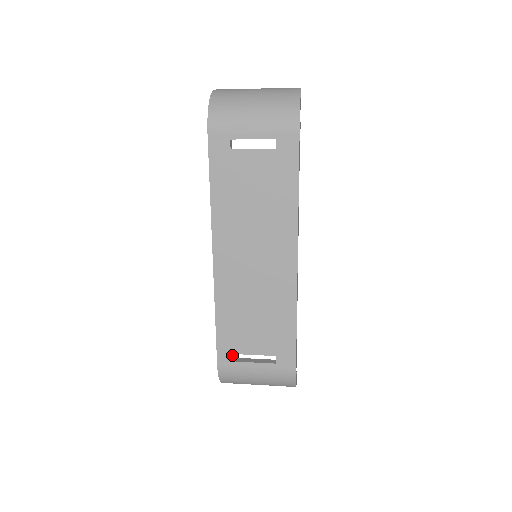
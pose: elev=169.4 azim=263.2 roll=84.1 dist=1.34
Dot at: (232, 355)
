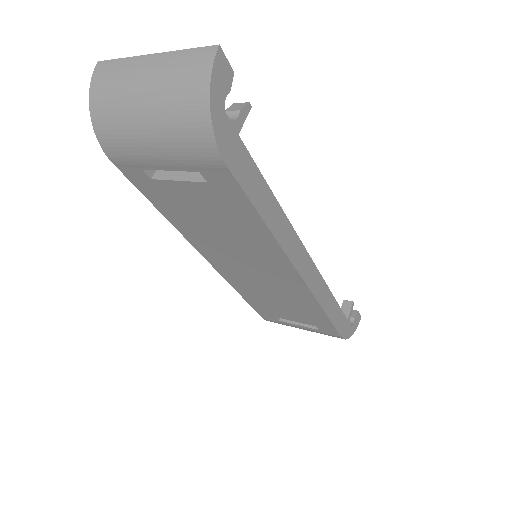
Dot at: (272, 317)
